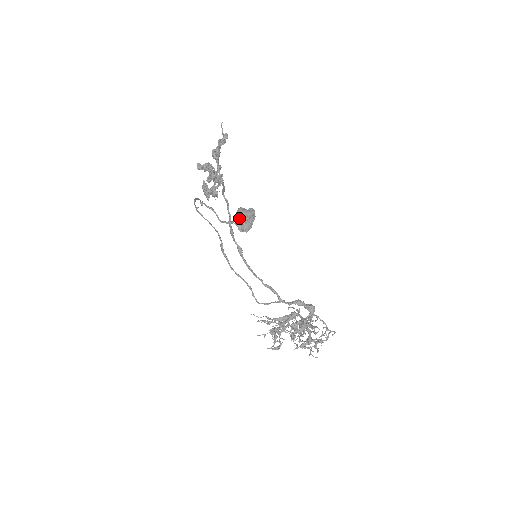
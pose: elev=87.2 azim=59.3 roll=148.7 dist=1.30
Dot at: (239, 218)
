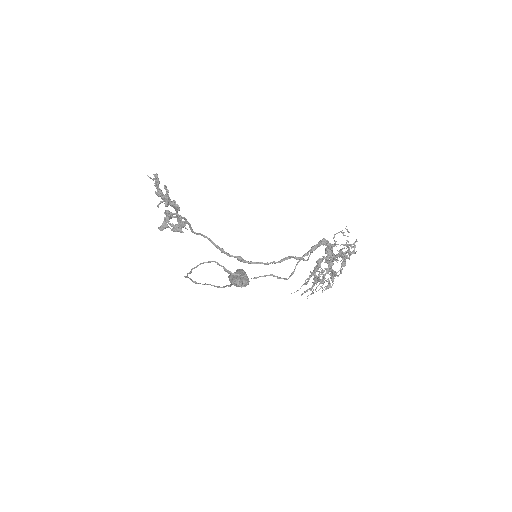
Dot at: (233, 279)
